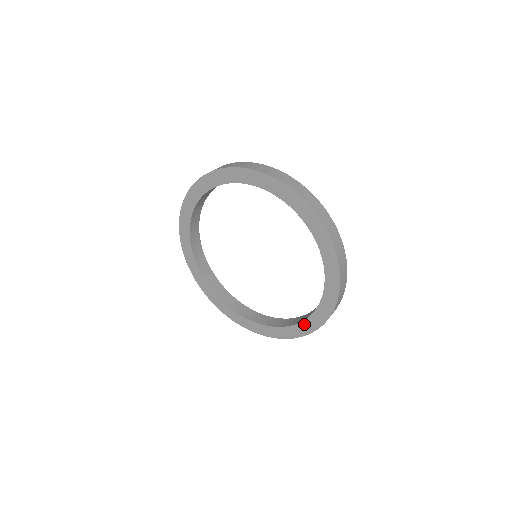
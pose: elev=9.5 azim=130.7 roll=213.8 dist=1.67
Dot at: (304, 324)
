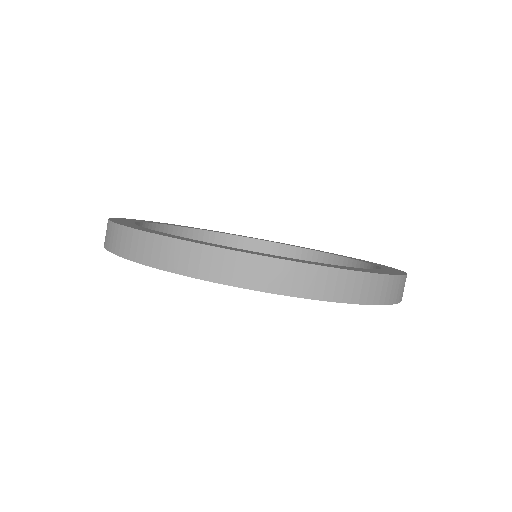
Dot at: occluded
